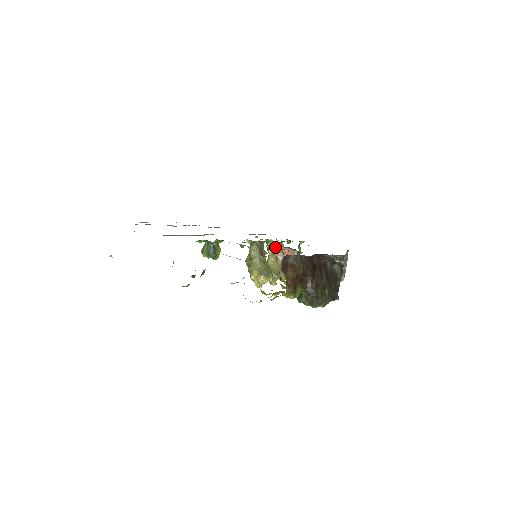
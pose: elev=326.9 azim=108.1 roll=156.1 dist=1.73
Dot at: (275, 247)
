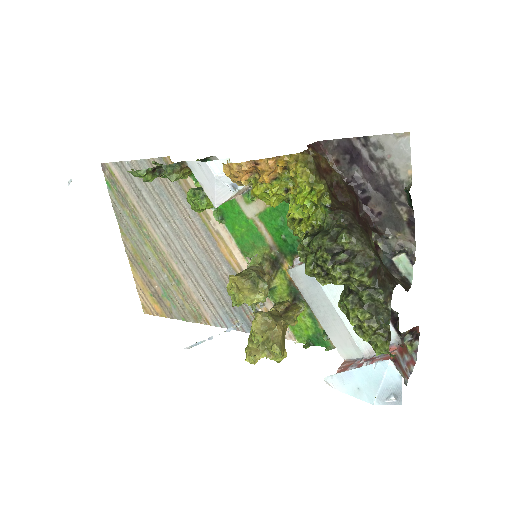
Dot at: (286, 305)
